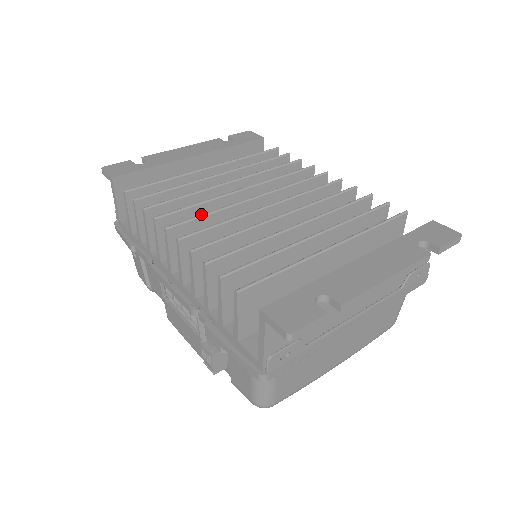
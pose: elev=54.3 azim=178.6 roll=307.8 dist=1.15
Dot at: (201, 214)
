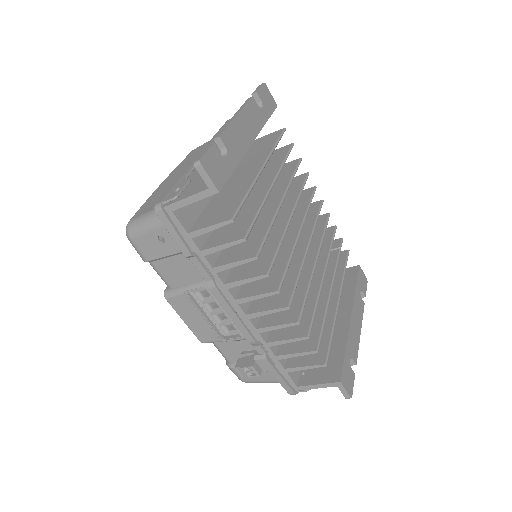
Dot at: occluded
